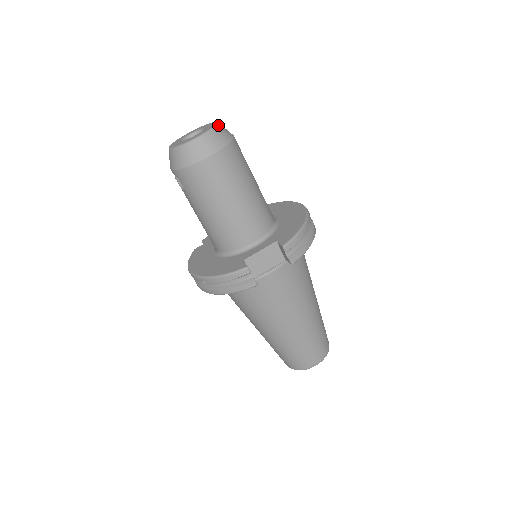
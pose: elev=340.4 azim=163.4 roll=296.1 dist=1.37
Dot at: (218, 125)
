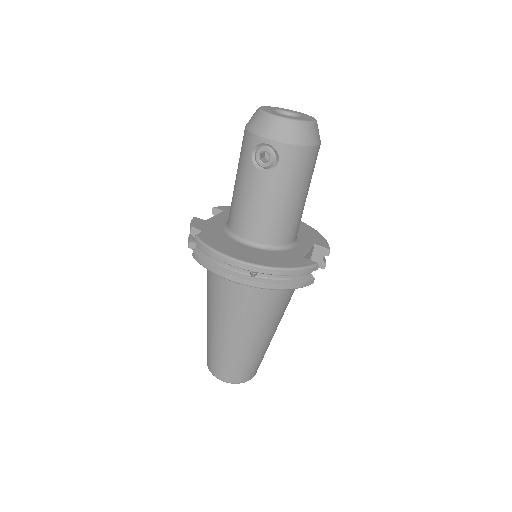
Dot at: occluded
